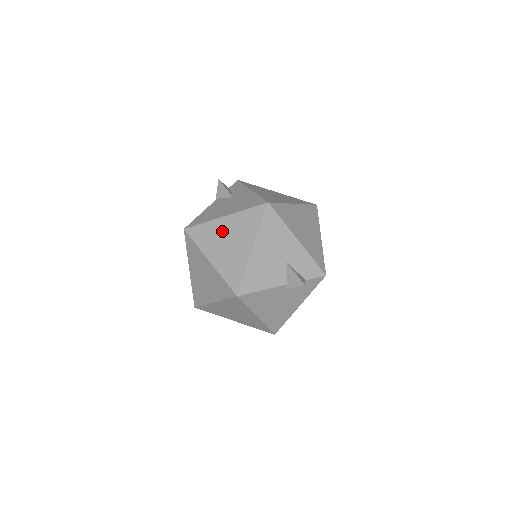
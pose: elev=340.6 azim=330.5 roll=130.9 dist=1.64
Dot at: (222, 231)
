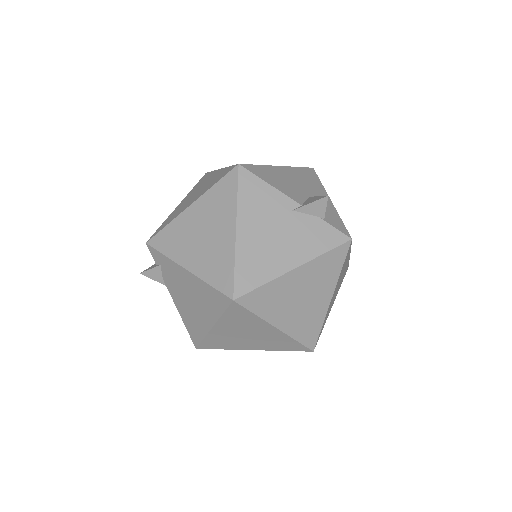
Dot at: occluded
